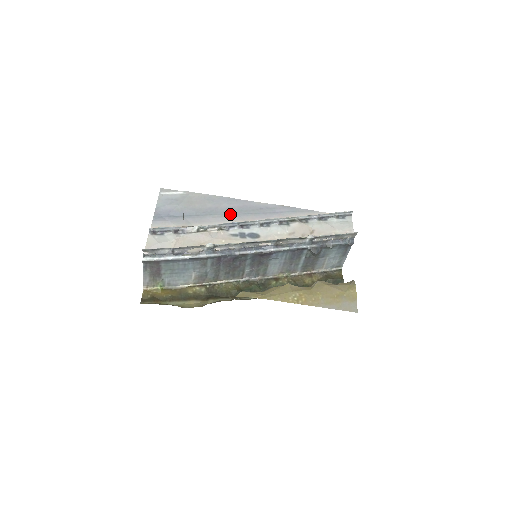
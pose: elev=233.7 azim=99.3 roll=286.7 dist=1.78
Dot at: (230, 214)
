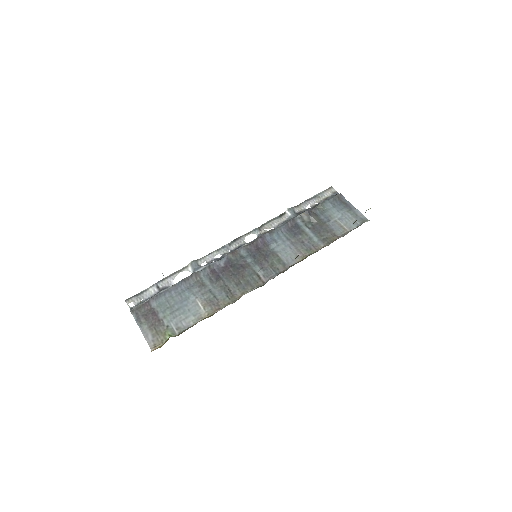
Dot at: occluded
